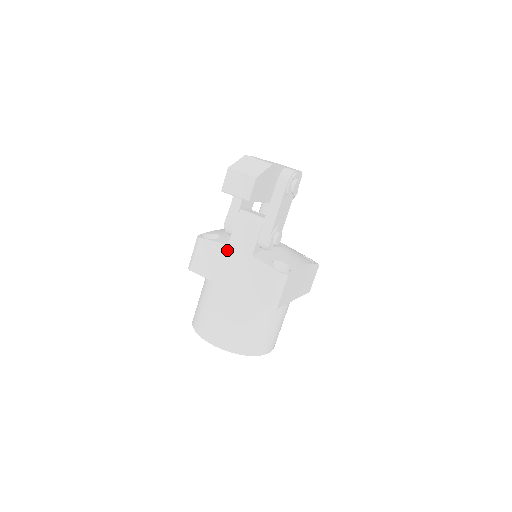
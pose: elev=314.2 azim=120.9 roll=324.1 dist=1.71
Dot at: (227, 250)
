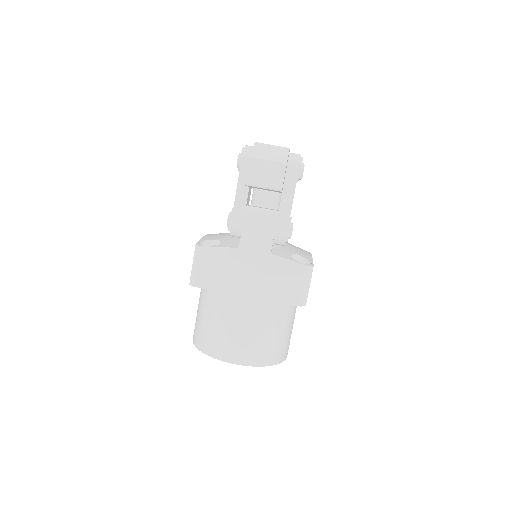
Dot at: (239, 254)
